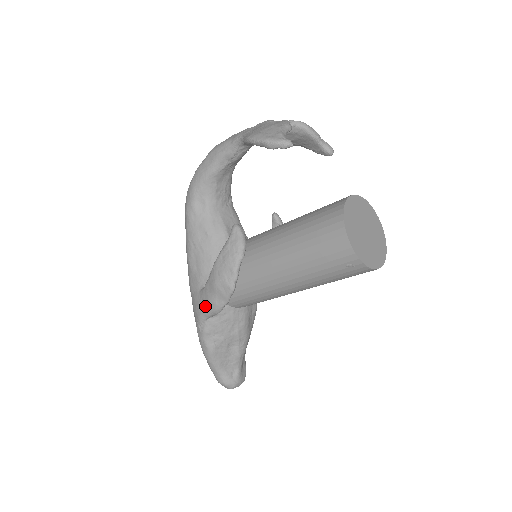
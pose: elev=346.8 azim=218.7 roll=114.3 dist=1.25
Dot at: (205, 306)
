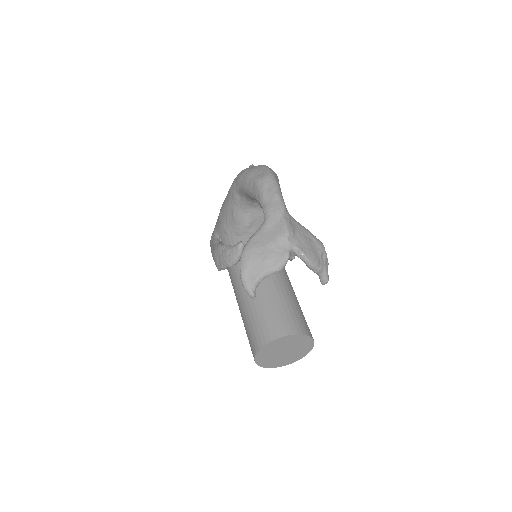
Dot at: (211, 248)
